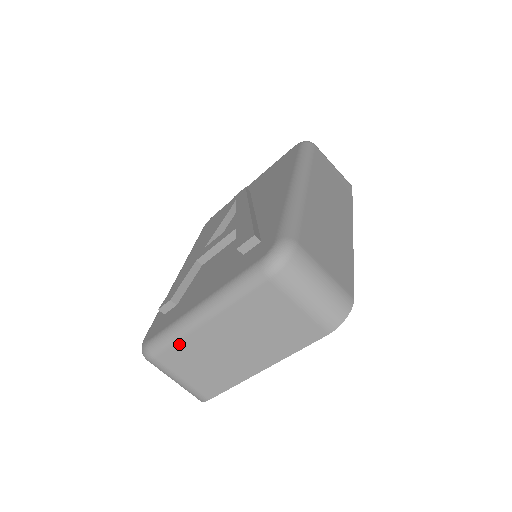
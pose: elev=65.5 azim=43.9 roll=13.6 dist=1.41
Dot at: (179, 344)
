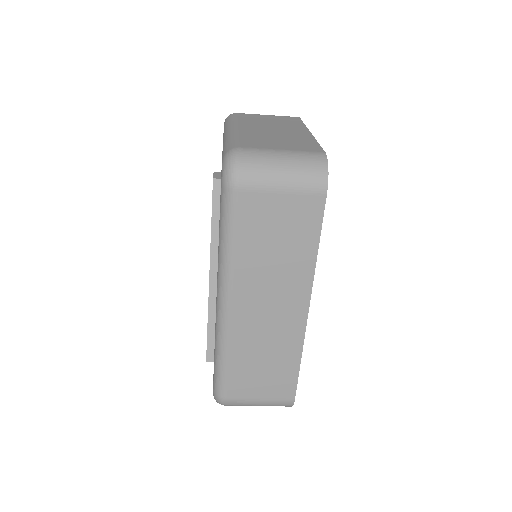
Dot at: occluded
